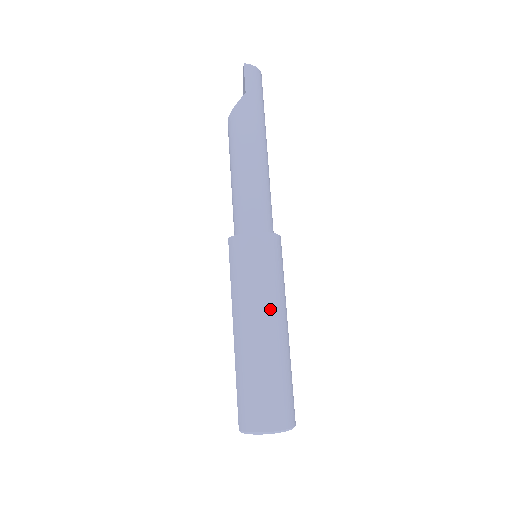
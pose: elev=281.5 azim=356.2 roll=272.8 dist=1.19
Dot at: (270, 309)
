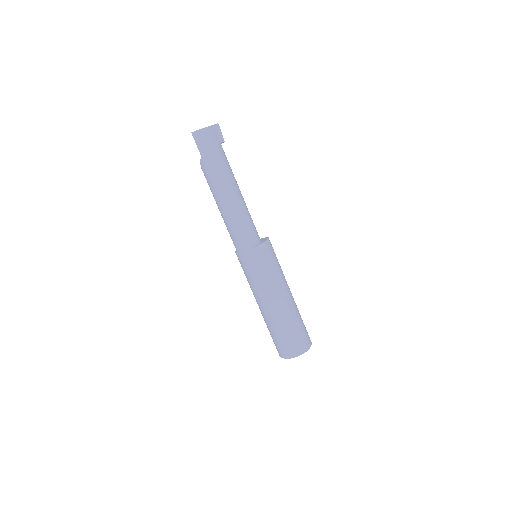
Dot at: (266, 295)
